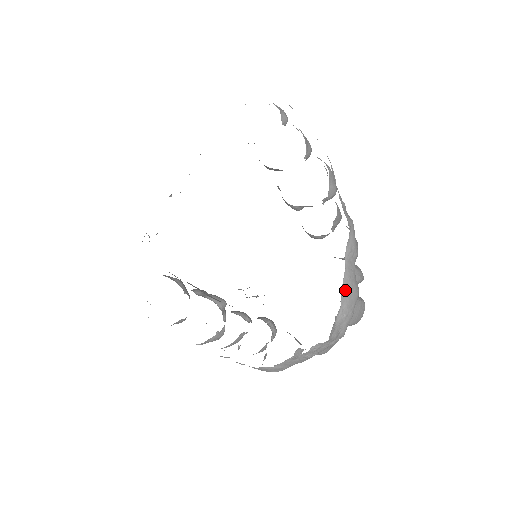
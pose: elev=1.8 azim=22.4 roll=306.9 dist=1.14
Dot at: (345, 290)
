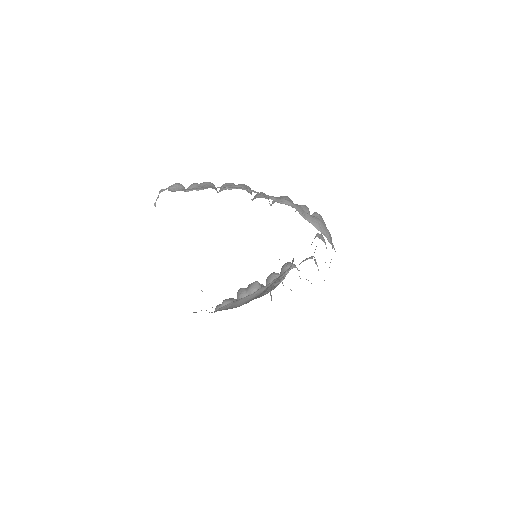
Dot at: (319, 229)
